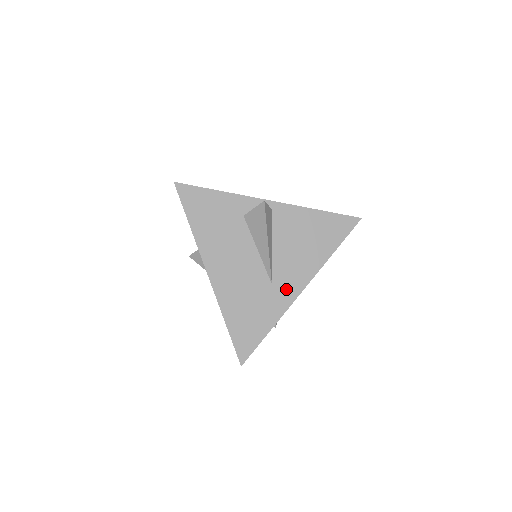
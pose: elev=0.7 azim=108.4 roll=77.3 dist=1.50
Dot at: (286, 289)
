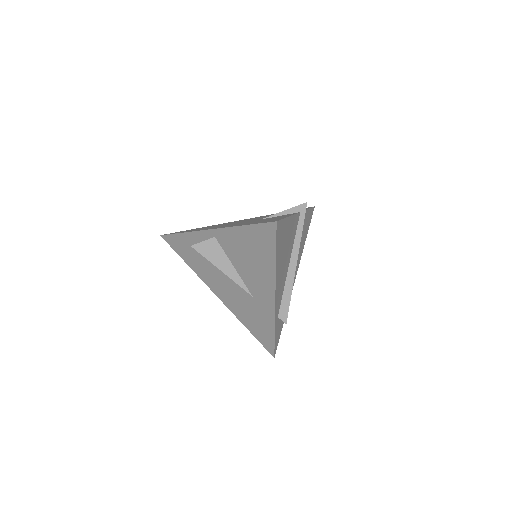
Dot at: (264, 300)
